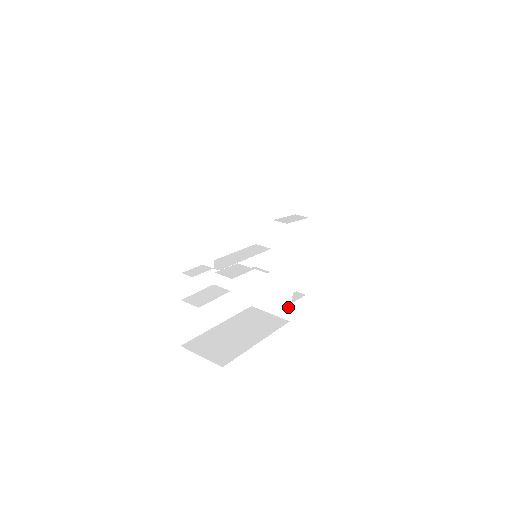
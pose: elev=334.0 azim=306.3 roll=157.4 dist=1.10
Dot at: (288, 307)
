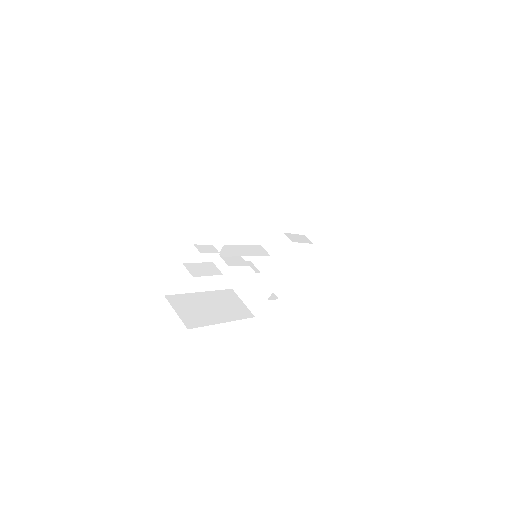
Dot at: (260, 306)
